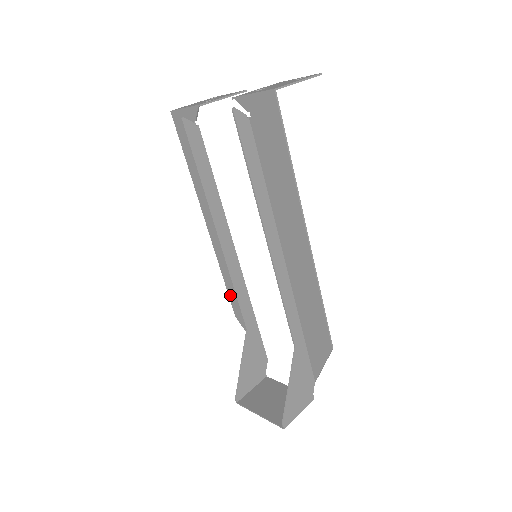
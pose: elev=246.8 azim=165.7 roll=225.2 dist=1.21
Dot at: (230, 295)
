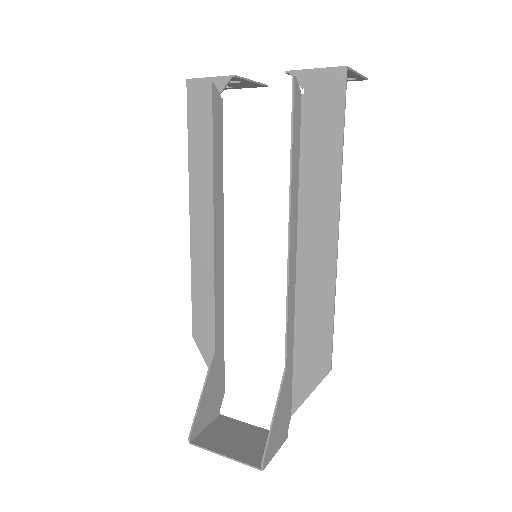
Dot at: (194, 309)
